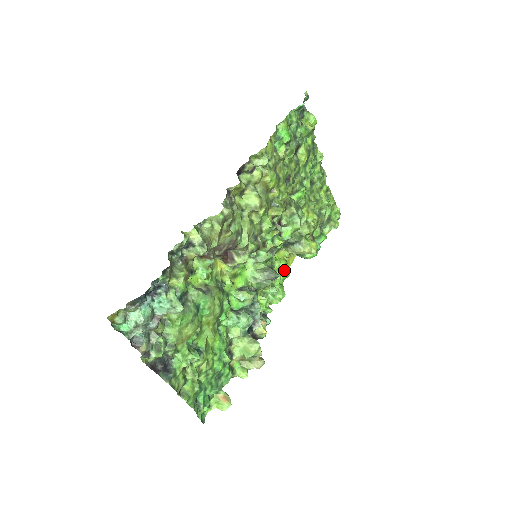
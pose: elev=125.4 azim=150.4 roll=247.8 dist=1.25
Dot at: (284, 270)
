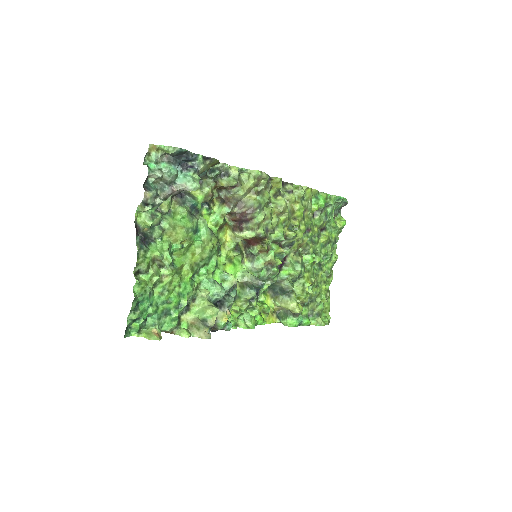
Dot at: (263, 317)
